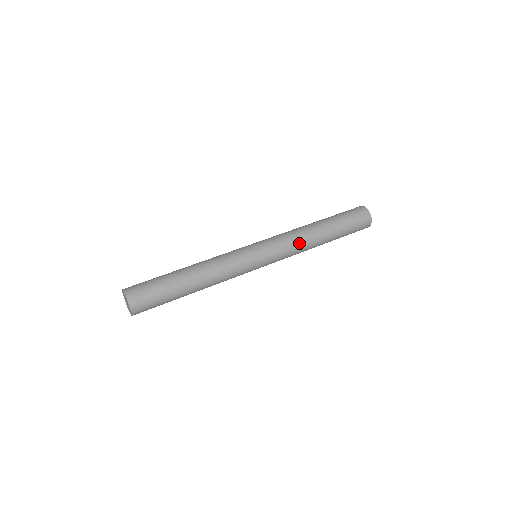
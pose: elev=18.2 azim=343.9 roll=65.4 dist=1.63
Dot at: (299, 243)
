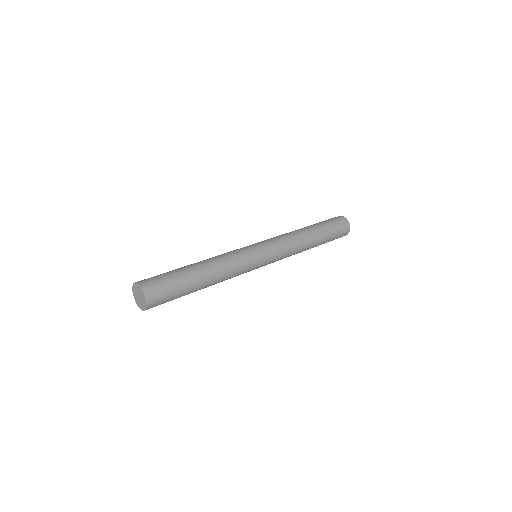
Dot at: (295, 247)
